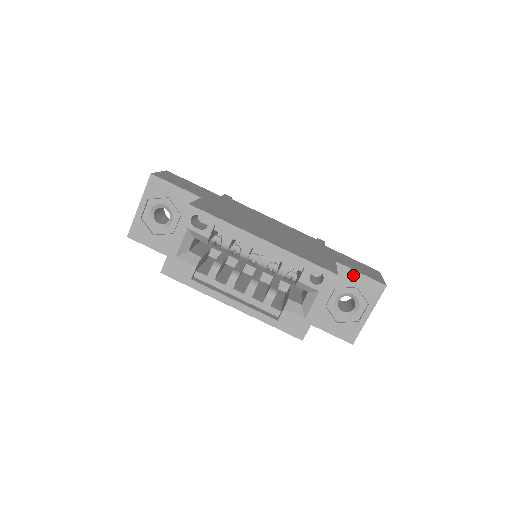
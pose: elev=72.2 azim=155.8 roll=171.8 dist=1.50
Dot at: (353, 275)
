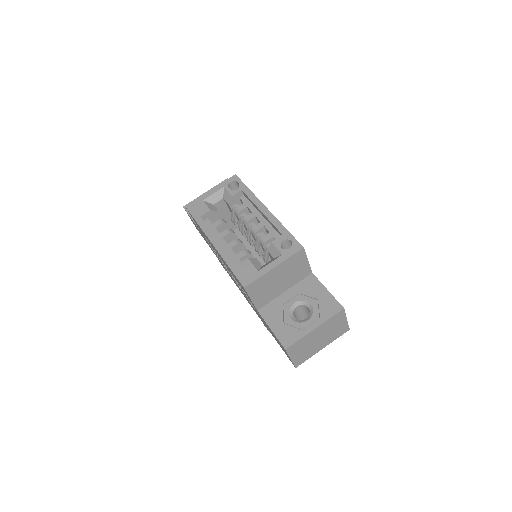
Dot at: (320, 288)
